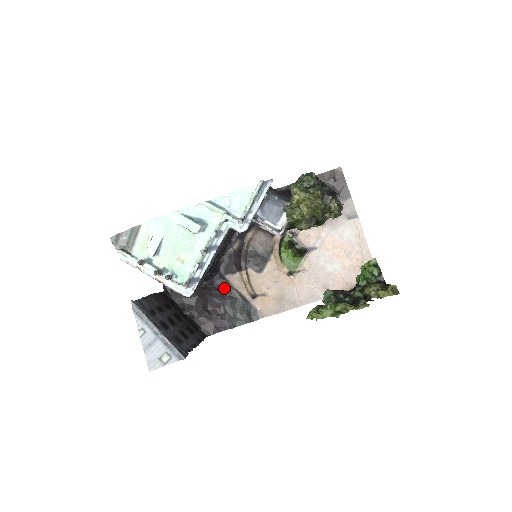
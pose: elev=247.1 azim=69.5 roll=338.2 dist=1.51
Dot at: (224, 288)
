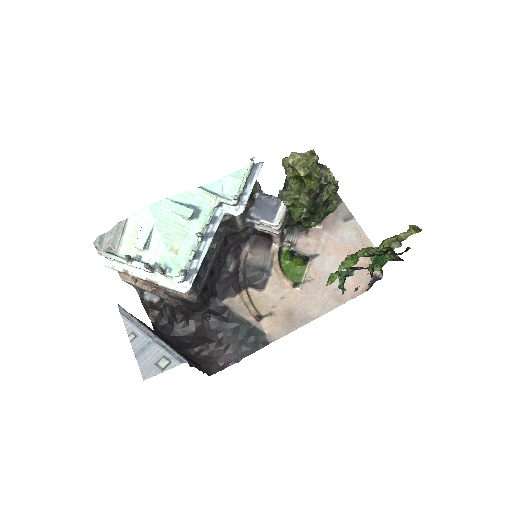
Dot at: (224, 315)
